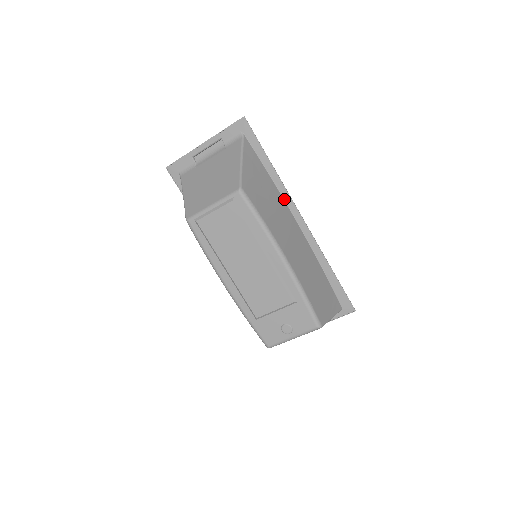
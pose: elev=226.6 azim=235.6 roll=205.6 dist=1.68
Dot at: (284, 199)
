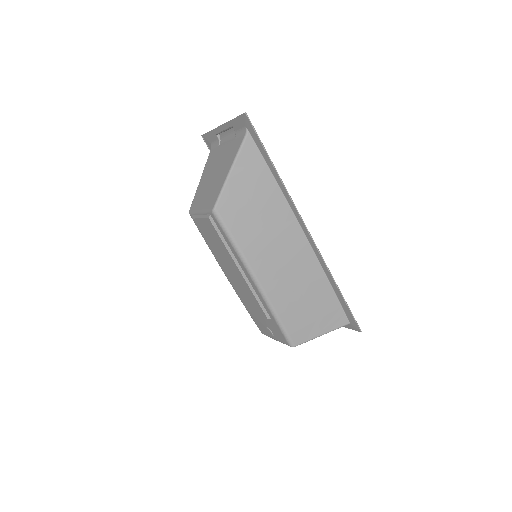
Dot at: (291, 207)
